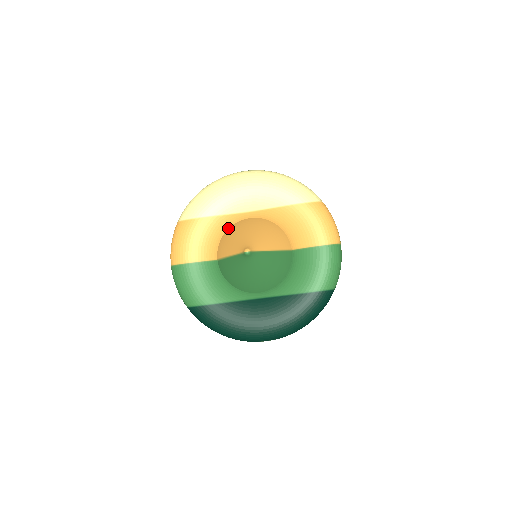
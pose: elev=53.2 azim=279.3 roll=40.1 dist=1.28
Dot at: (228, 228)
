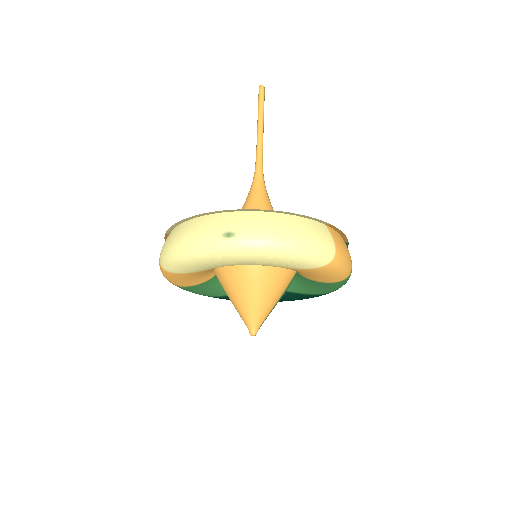
Dot at: occluded
